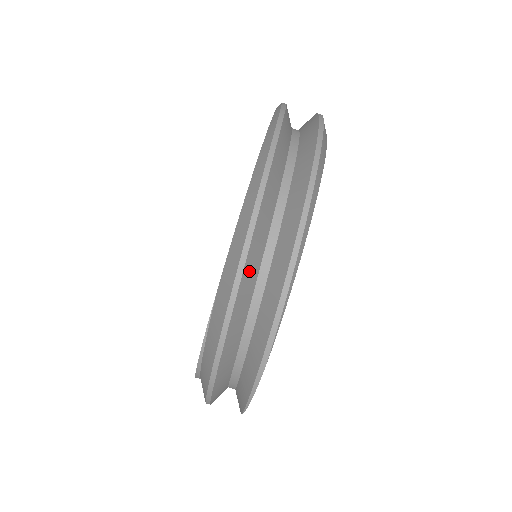
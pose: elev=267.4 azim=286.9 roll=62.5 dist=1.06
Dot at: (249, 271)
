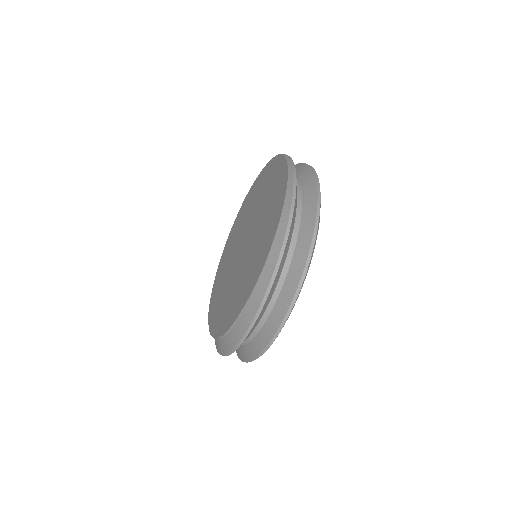
Dot at: (268, 300)
